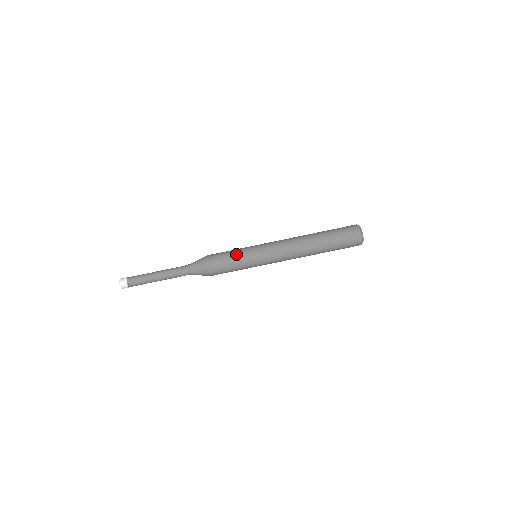
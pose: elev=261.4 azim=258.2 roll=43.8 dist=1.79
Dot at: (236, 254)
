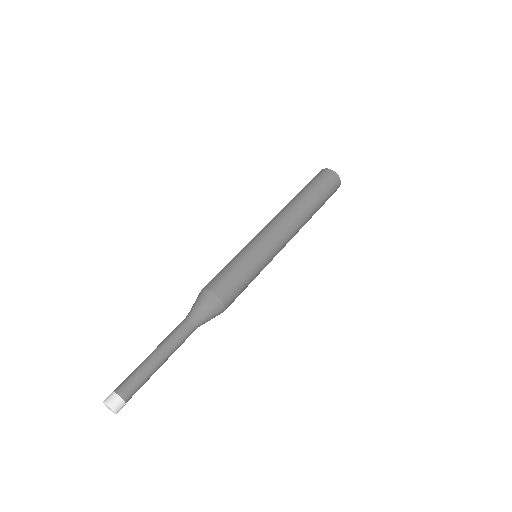
Dot at: (241, 264)
